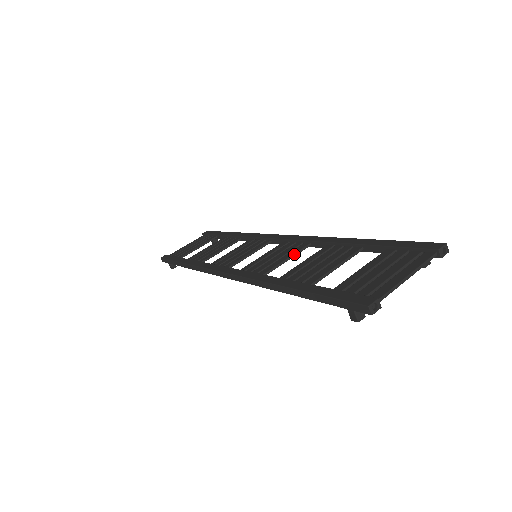
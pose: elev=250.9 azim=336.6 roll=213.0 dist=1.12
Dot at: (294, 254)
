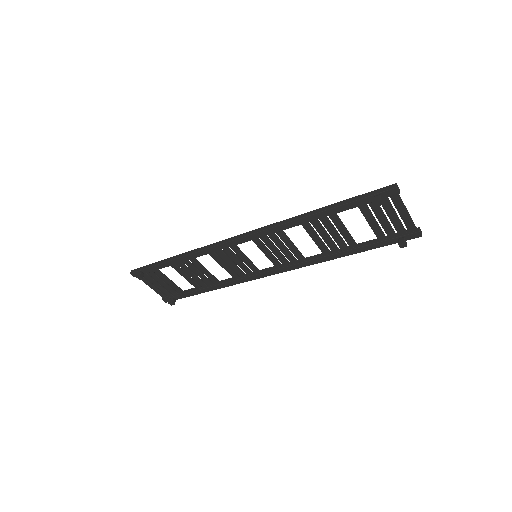
Dot at: occluded
